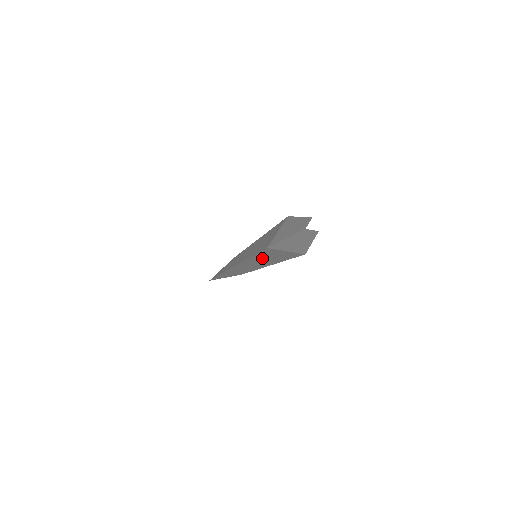
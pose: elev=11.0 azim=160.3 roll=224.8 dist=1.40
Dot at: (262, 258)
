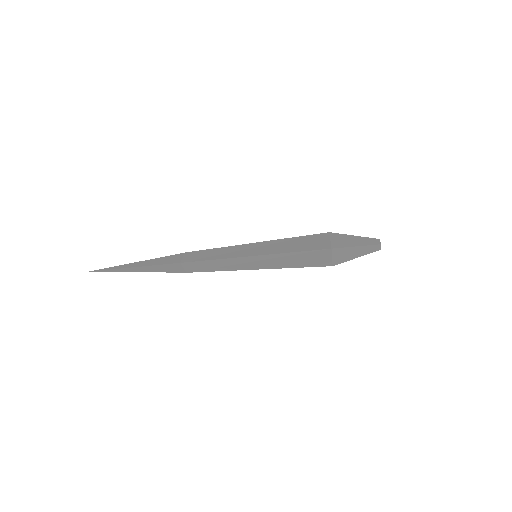
Dot at: (287, 258)
